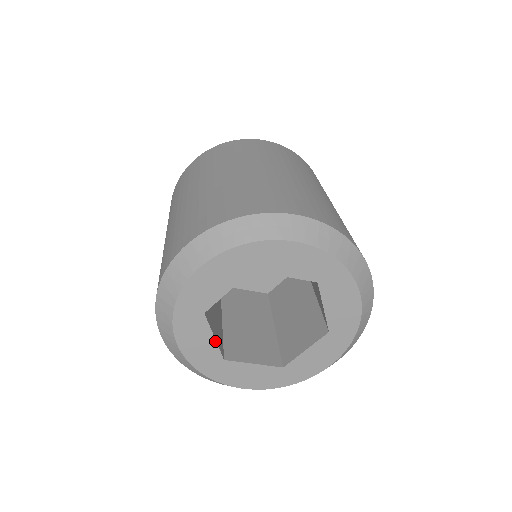
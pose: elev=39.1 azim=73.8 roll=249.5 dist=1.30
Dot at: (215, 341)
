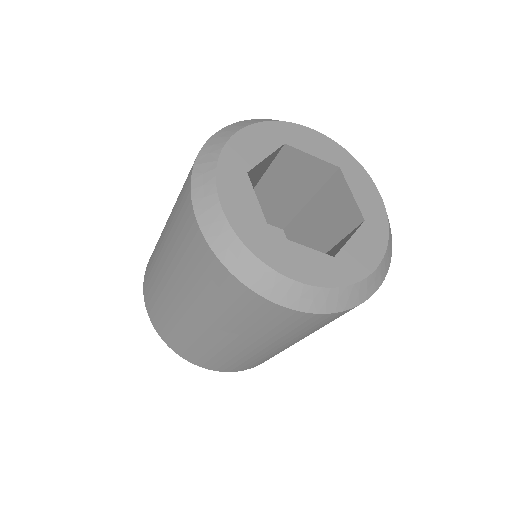
Dot at: (259, 207)
